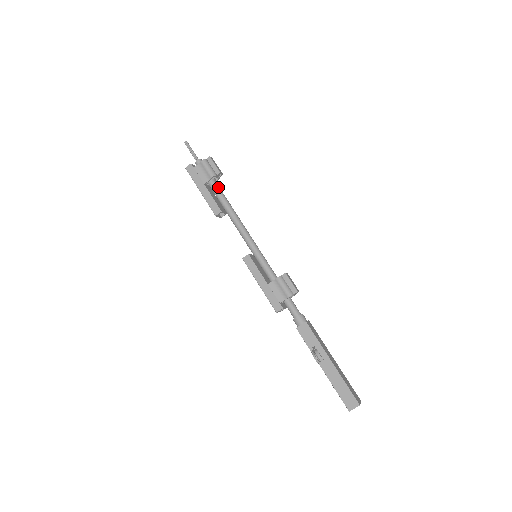
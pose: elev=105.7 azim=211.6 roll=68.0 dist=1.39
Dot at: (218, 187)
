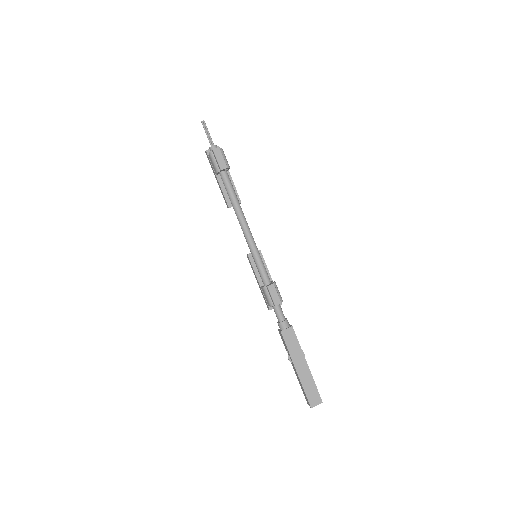
Dot at: (225, 181)
